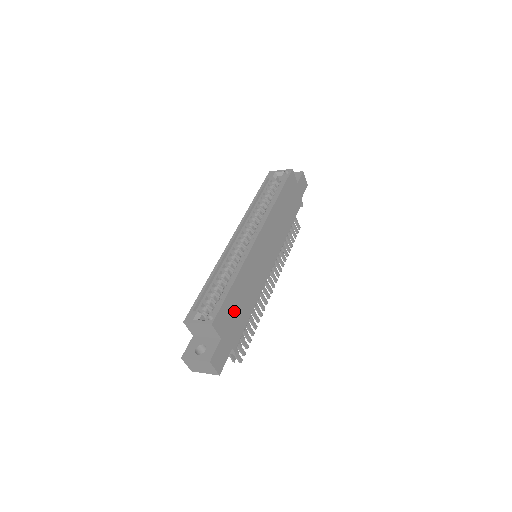
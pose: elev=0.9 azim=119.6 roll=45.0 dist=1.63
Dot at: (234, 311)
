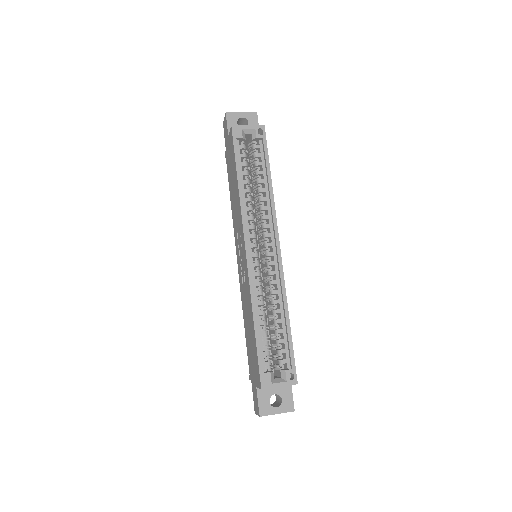
Dot at: occluded
